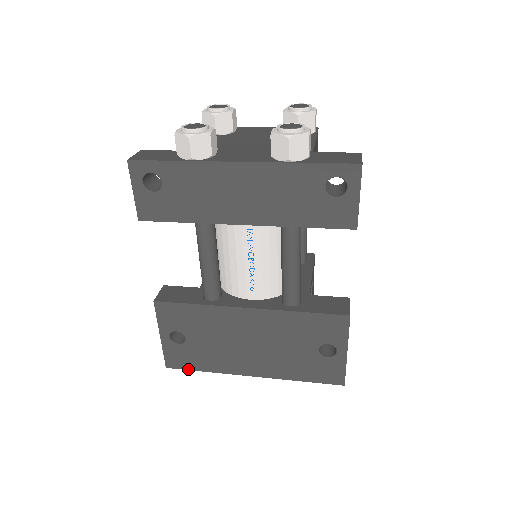
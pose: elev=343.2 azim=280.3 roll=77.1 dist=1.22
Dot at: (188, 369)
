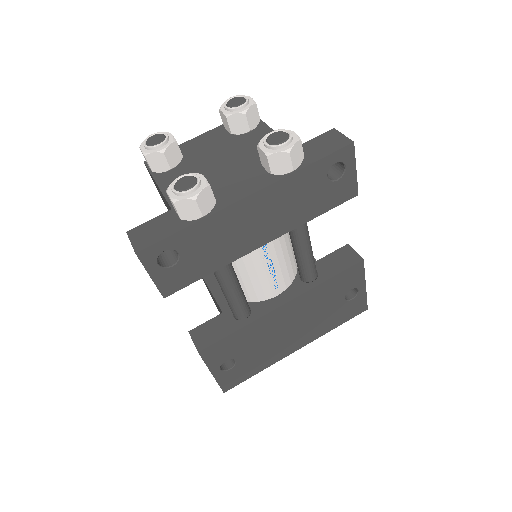
Dot at: (243, 381)
